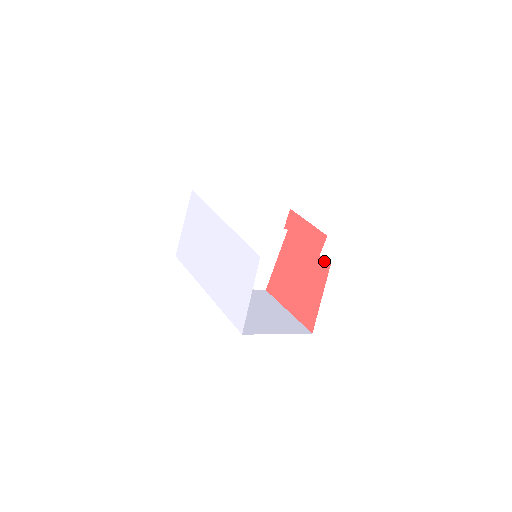
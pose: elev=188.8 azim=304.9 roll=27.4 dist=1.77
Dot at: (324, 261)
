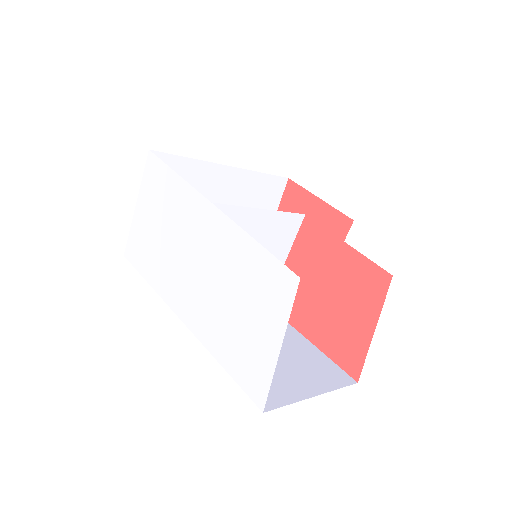
Dot at: (379, 269)
